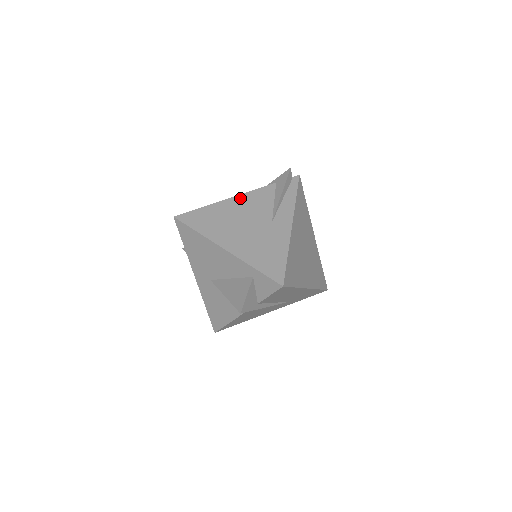
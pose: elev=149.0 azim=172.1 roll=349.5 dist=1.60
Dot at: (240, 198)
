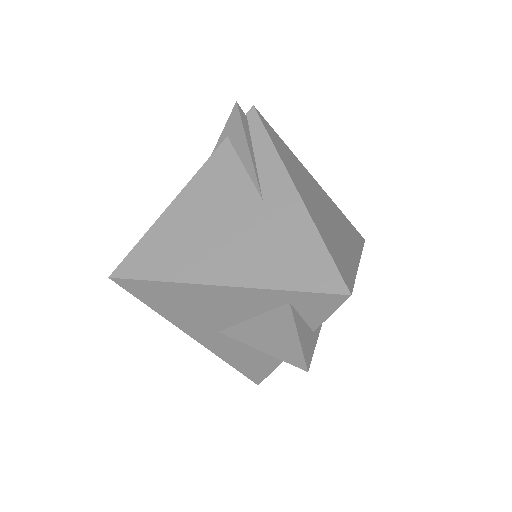
Dot at: (190, 190)
